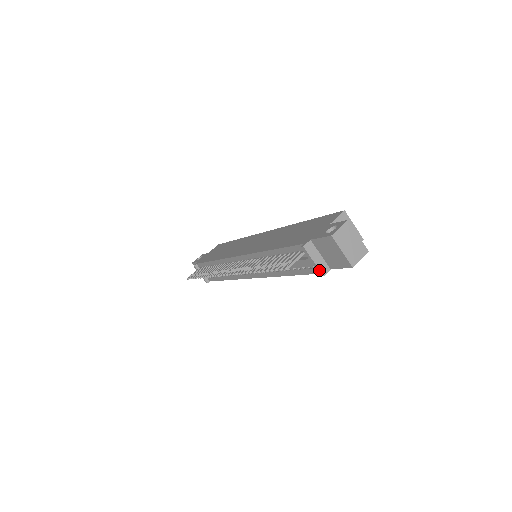
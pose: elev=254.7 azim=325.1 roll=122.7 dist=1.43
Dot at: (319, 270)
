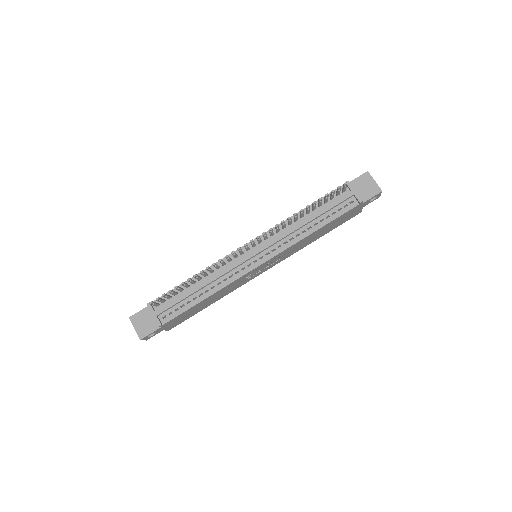
Dot at: (359, 197)
